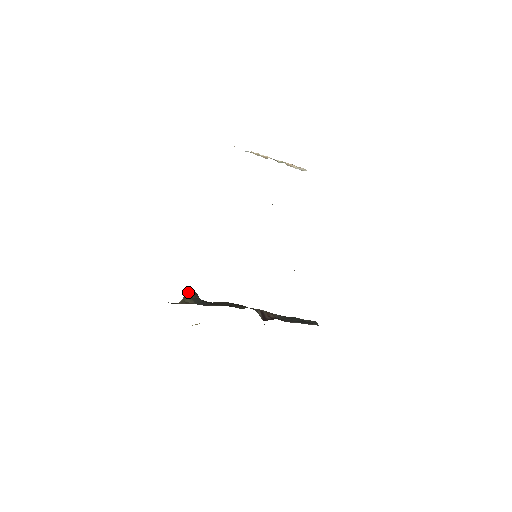
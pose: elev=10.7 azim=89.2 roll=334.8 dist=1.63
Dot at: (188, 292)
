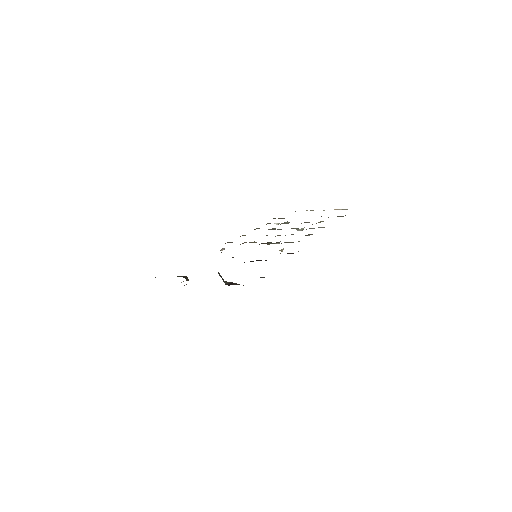
Dot at: occluded
